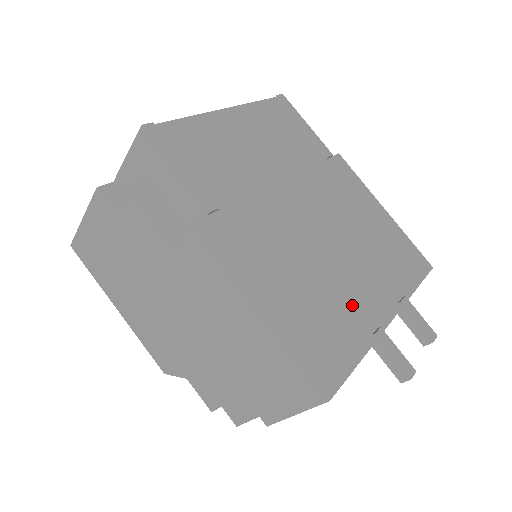
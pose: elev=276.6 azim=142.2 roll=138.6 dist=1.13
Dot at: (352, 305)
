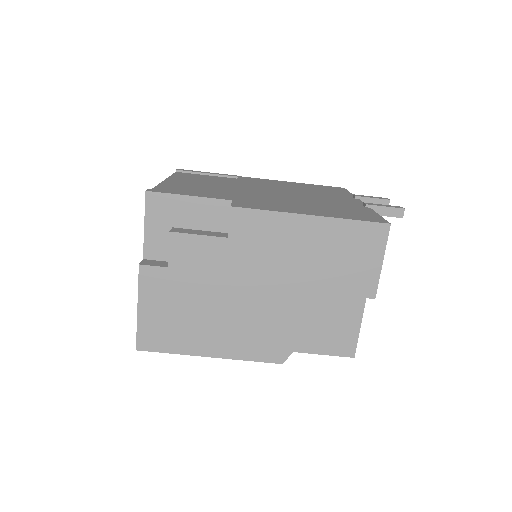
Dot at: (340, 204)
